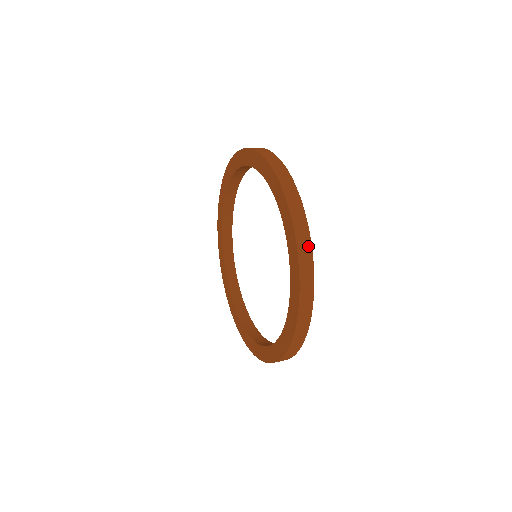
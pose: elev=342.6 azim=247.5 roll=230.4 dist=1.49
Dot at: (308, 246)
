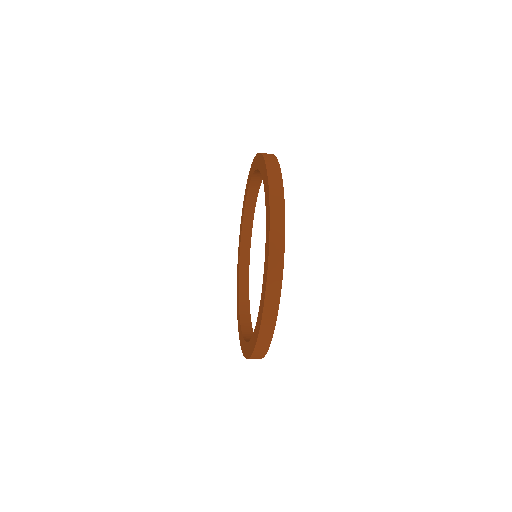
Dot at: (271, 155)
